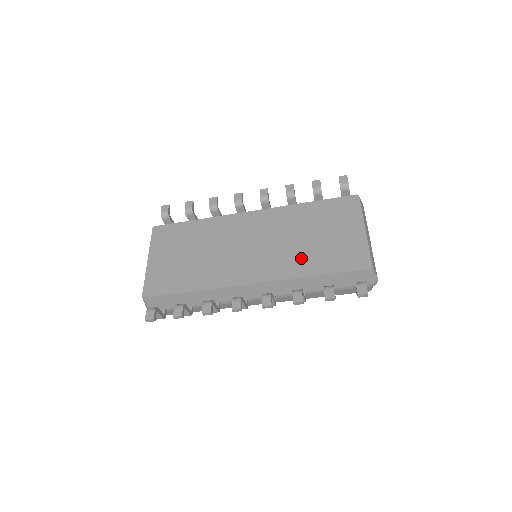
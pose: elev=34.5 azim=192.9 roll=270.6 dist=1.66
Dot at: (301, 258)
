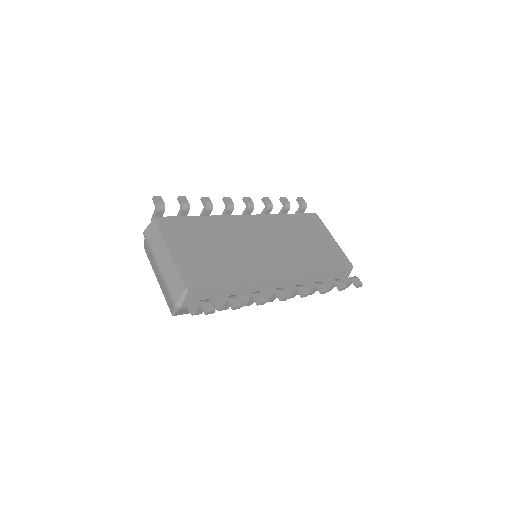
Dot at: (307, 257)
